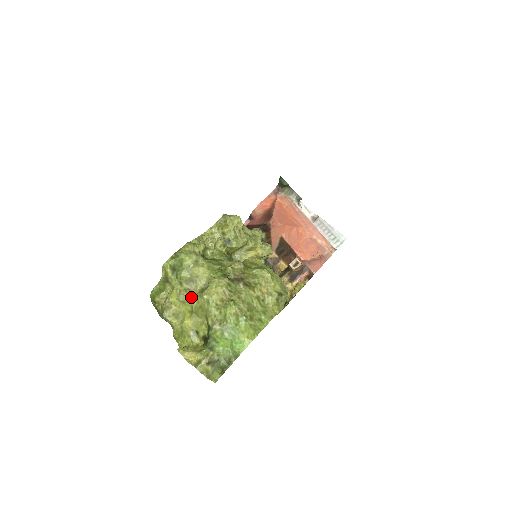
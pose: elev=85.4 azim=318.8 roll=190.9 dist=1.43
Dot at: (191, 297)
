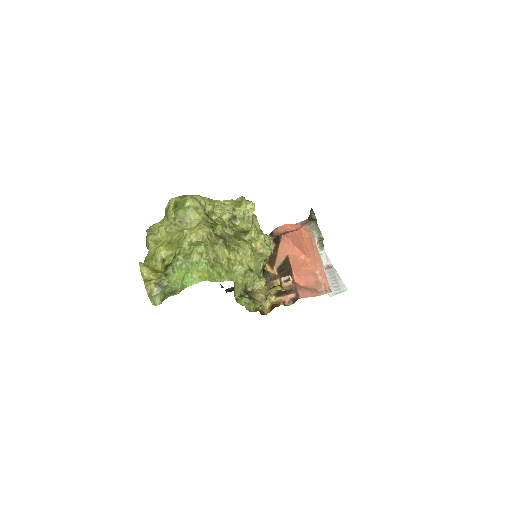
Dot at: (176, 231)
